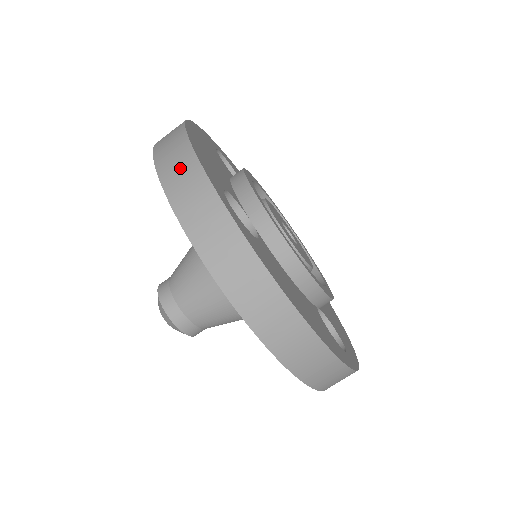
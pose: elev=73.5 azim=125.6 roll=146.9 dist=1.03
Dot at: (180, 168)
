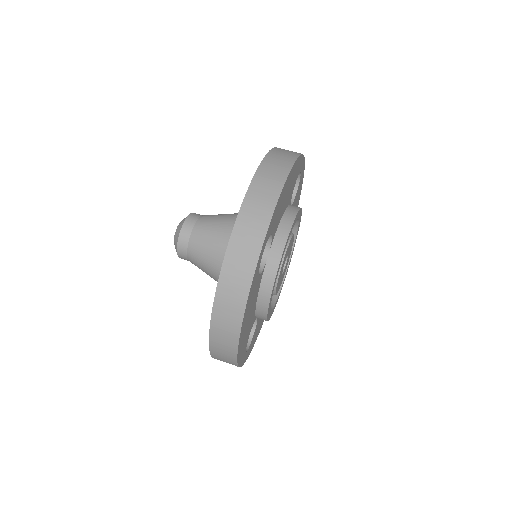
Dot at: occluded
